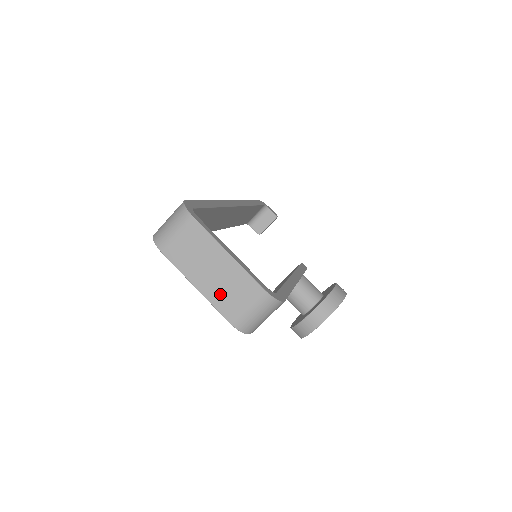
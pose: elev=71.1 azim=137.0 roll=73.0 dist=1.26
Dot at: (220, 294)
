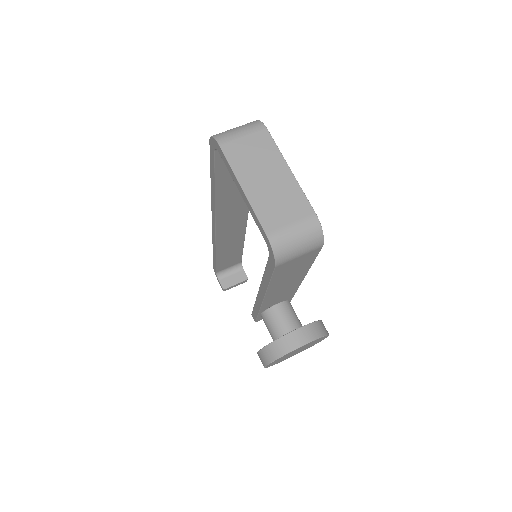
Dot at: (267, 203)
